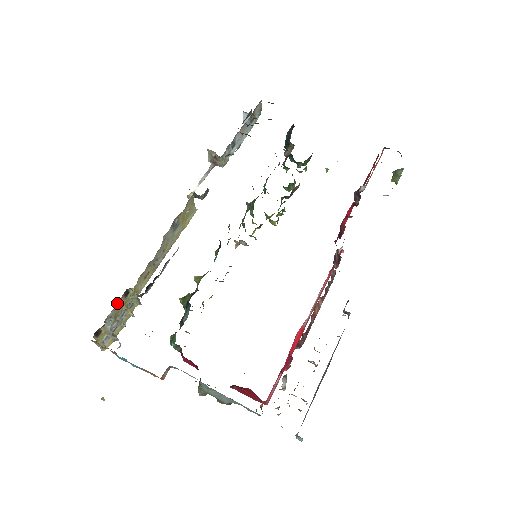
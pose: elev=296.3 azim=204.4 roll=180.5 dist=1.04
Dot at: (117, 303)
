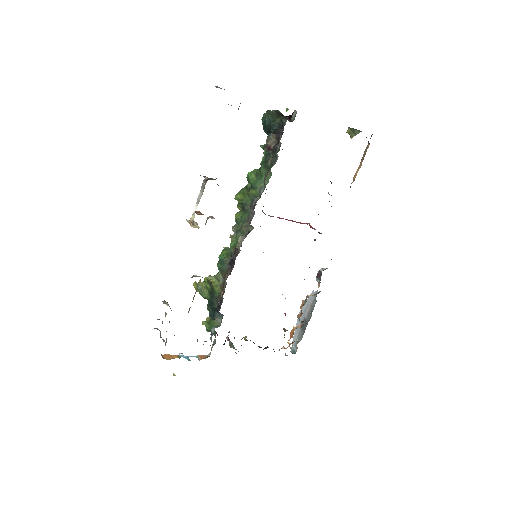
Dot at: occluded
